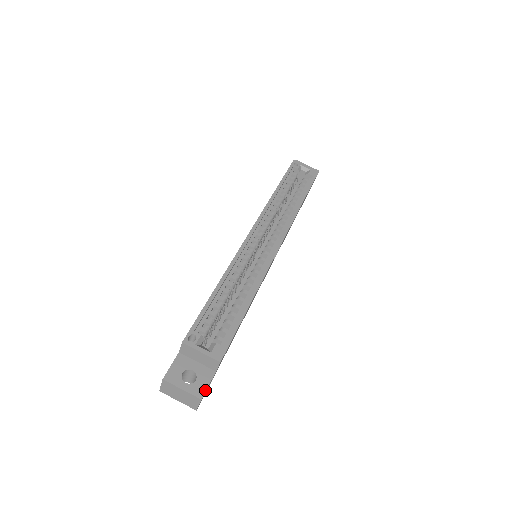
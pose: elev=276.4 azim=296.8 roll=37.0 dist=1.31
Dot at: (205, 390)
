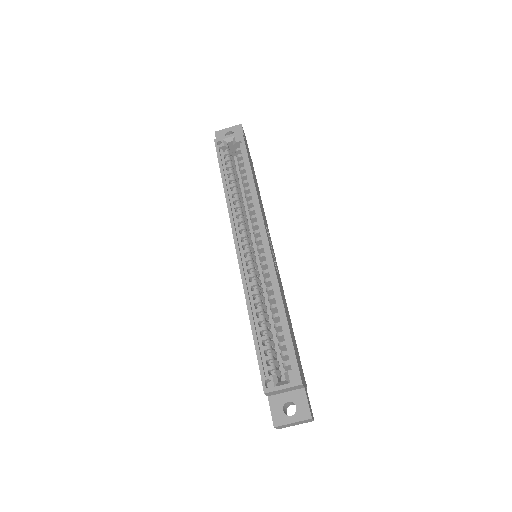
Dot at: (309, 409)
